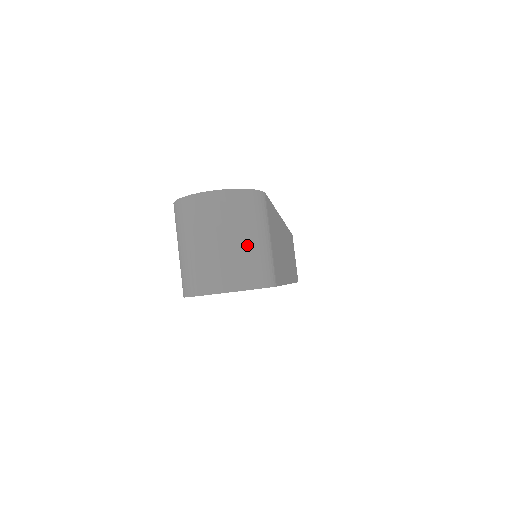
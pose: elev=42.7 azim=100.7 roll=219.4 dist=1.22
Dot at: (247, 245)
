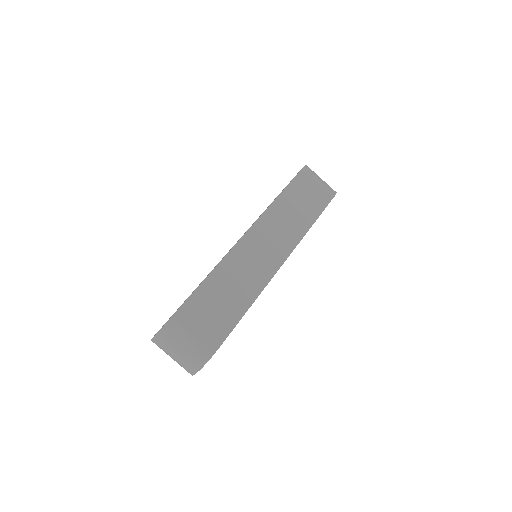
Dot at: (183, 352)
